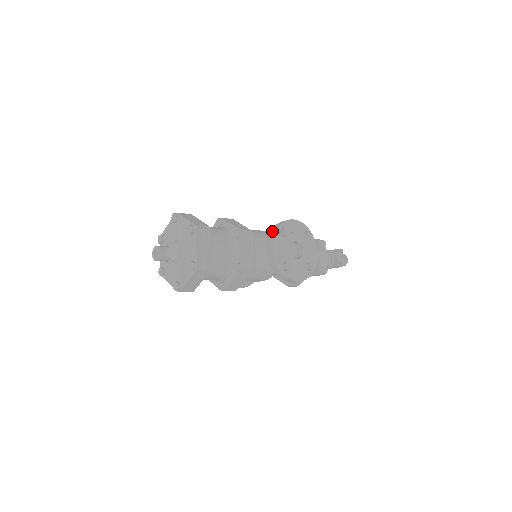
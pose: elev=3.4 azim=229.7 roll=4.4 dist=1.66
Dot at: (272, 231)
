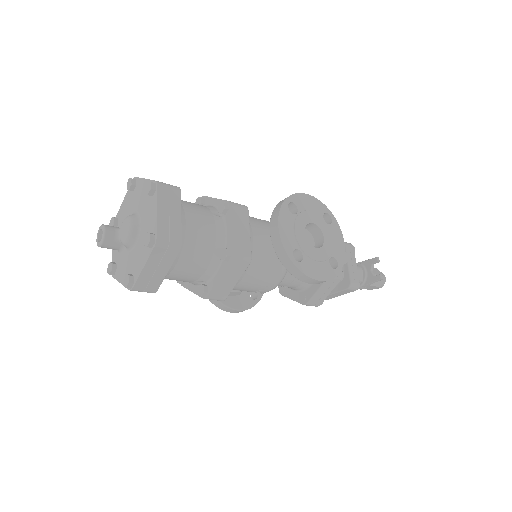
Dot at: (276, 206)
